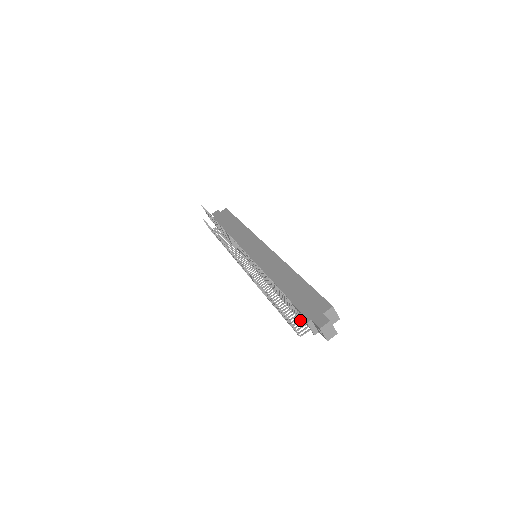
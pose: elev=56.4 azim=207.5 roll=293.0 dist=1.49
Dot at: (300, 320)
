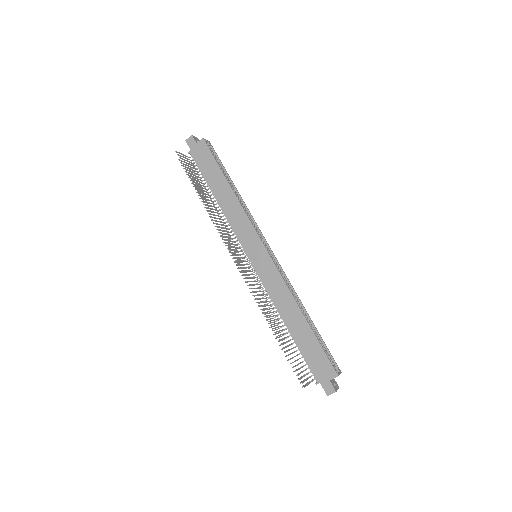
Dot at: occluded
